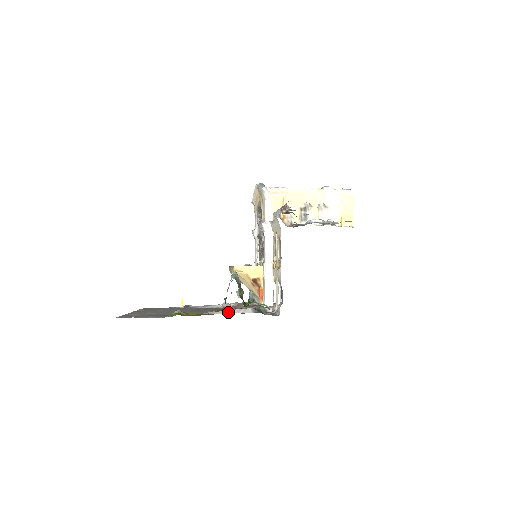
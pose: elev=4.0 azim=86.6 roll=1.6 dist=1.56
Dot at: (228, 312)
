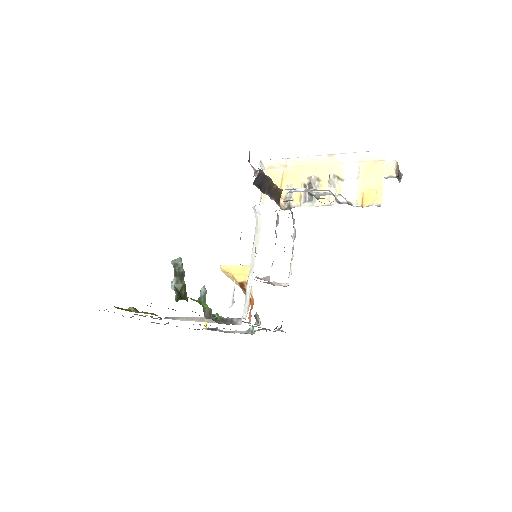
Dot at: (191, 319)
